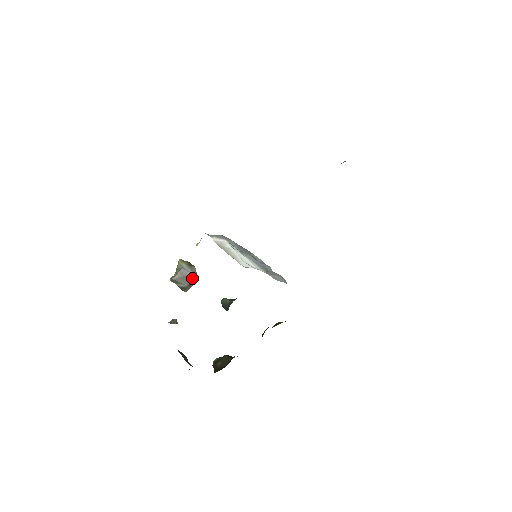
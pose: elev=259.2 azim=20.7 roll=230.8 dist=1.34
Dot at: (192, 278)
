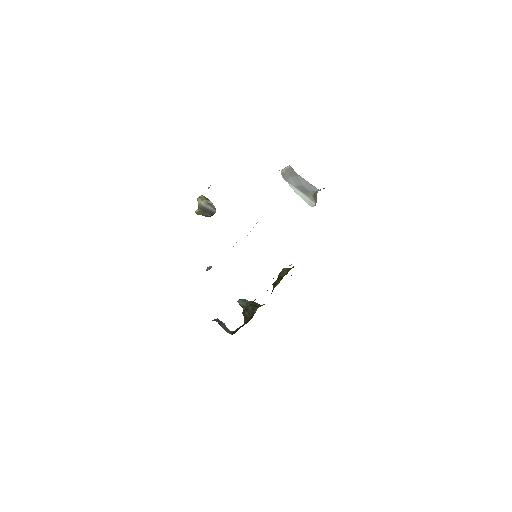
Dot at: (212, 211)
